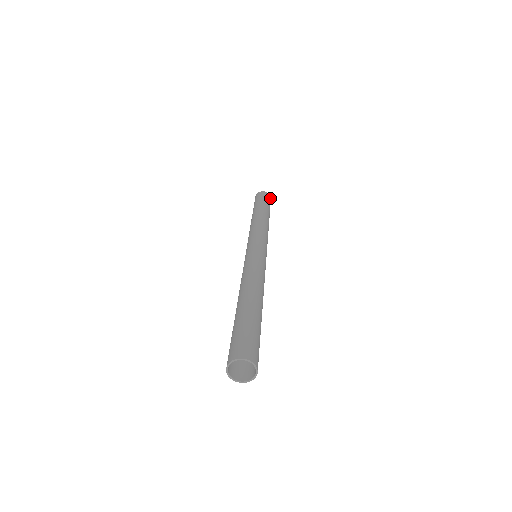
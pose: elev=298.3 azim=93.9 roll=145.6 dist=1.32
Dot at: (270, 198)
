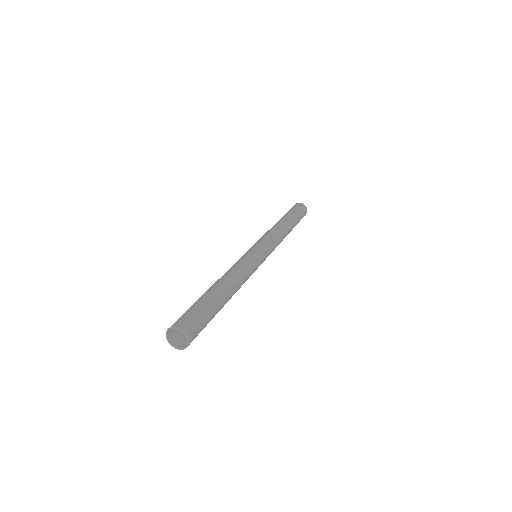
Dot at: occluded
